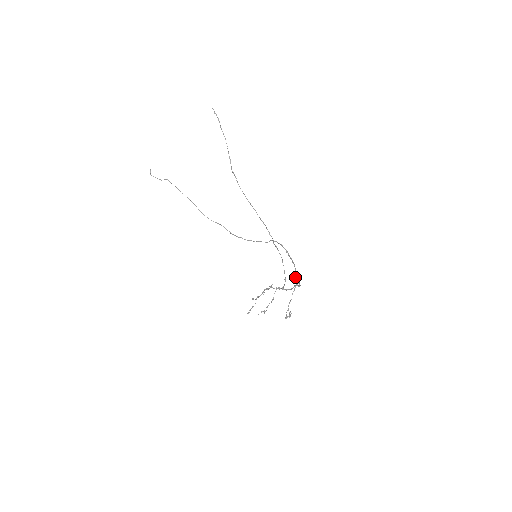
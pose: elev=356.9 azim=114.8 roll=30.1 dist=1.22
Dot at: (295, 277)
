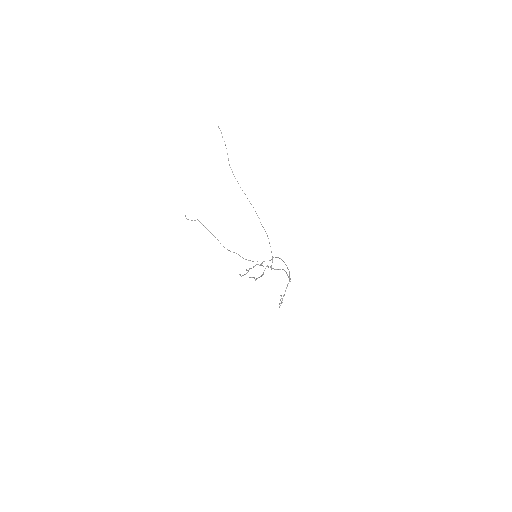
Dot at: occluded
